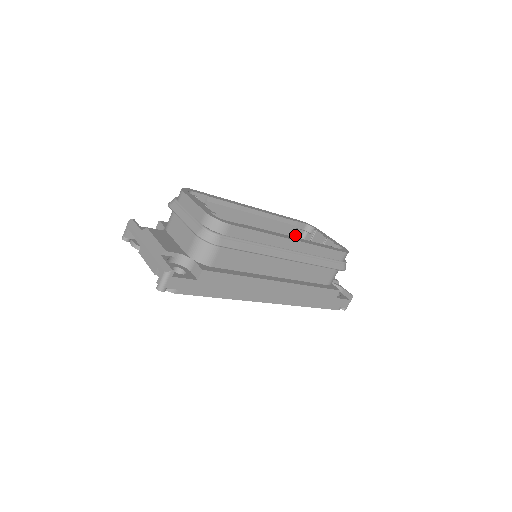
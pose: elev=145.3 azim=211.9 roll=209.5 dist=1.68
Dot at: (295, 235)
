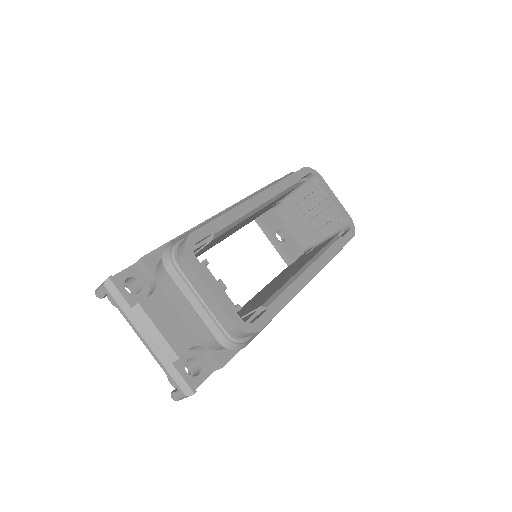
Dot at: occluded
